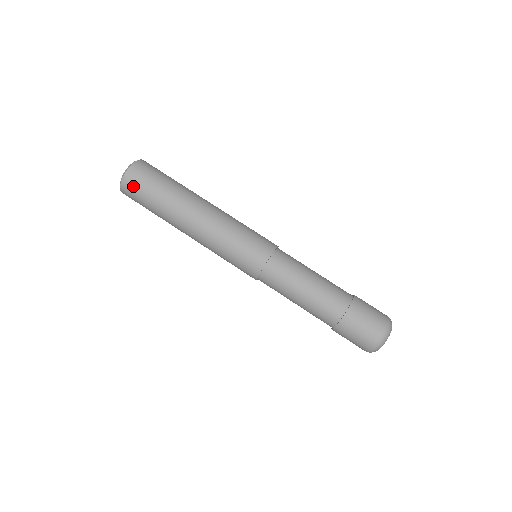
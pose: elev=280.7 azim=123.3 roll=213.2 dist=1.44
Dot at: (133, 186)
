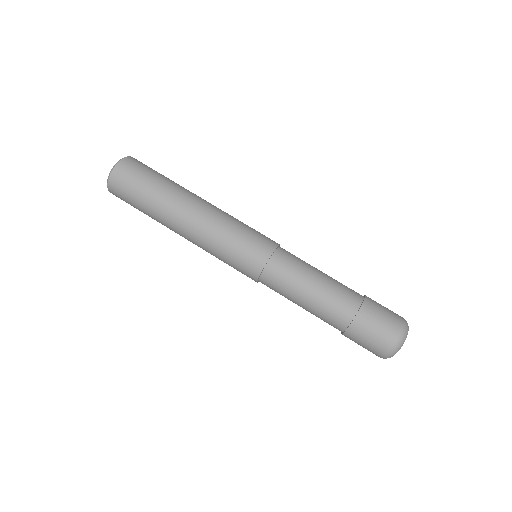
Dot at: (120, 189)
